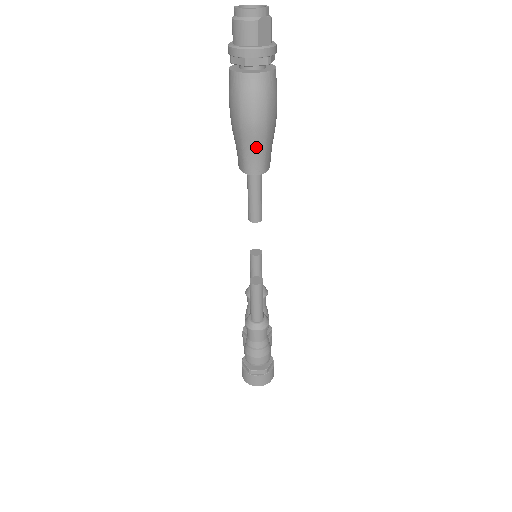
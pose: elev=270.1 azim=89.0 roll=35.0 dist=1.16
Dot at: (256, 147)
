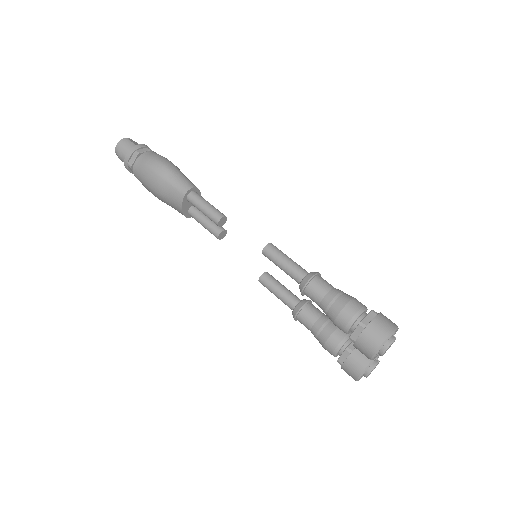
Dot at: (176, 175)
